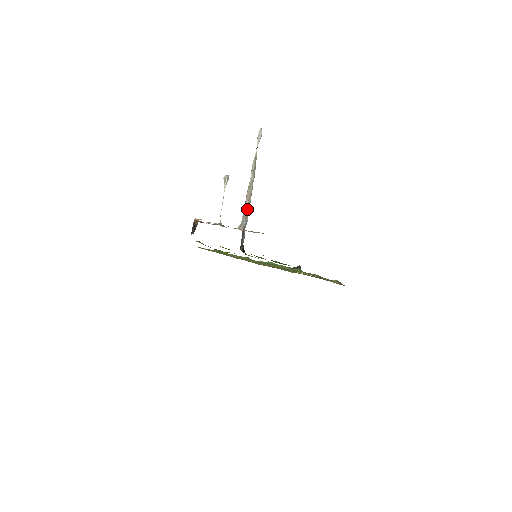
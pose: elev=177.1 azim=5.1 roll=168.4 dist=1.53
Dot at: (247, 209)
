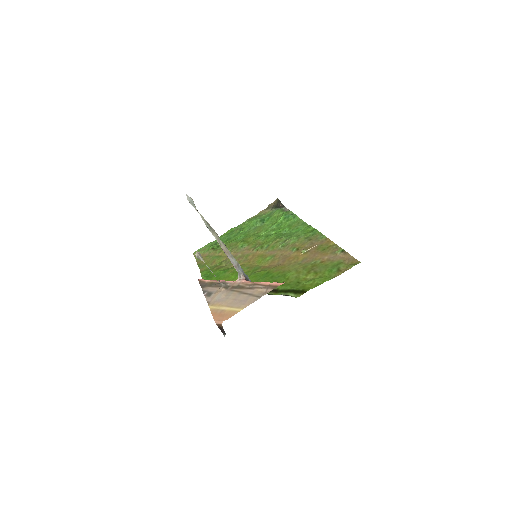
Dot at: (233, 260)
